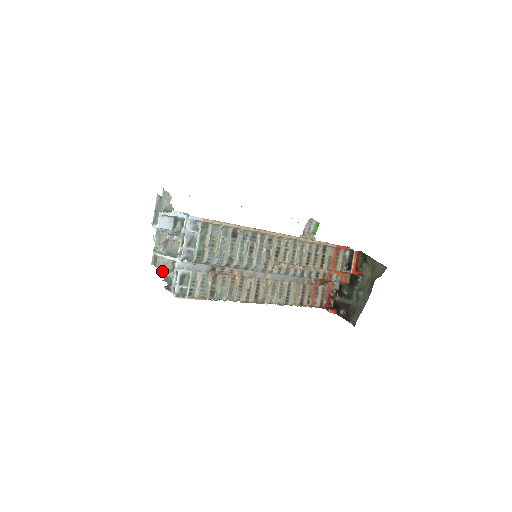
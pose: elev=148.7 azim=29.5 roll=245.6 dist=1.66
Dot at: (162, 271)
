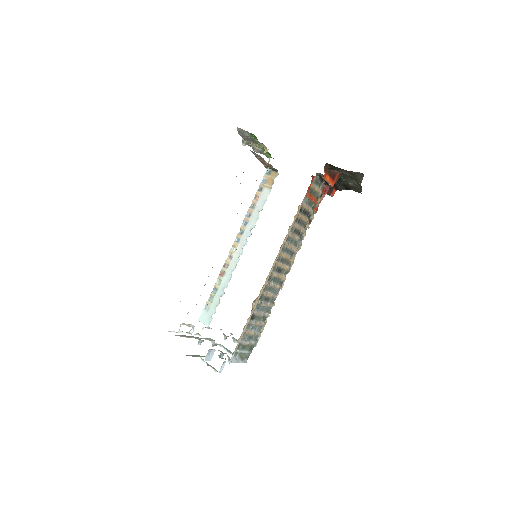
Dot at: (221, 329)
